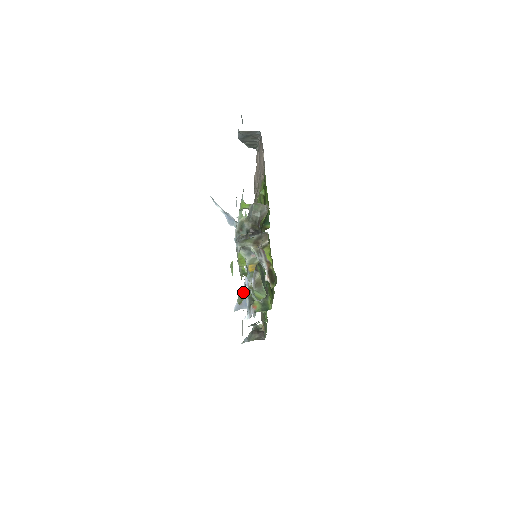
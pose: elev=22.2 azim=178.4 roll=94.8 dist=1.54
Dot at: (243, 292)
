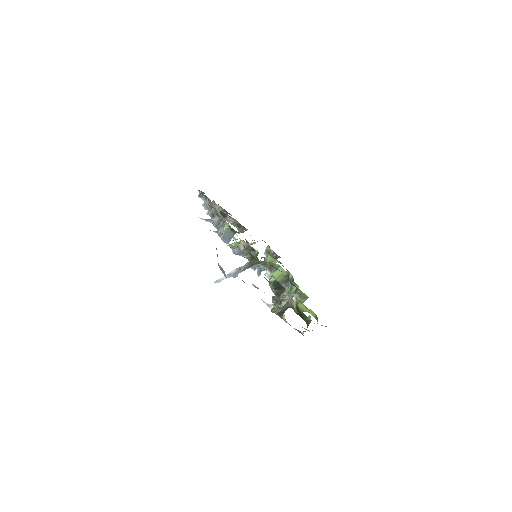
Dot at: occluded
